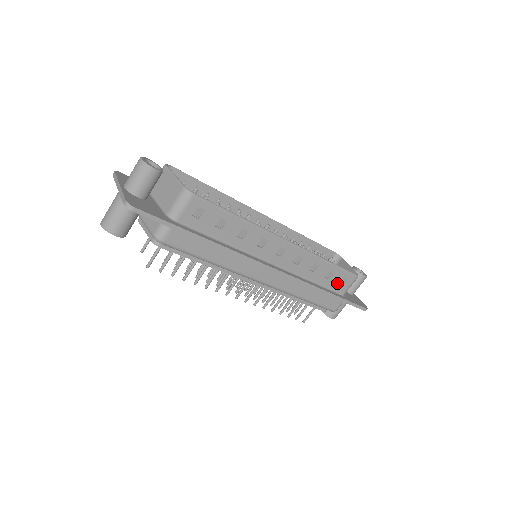
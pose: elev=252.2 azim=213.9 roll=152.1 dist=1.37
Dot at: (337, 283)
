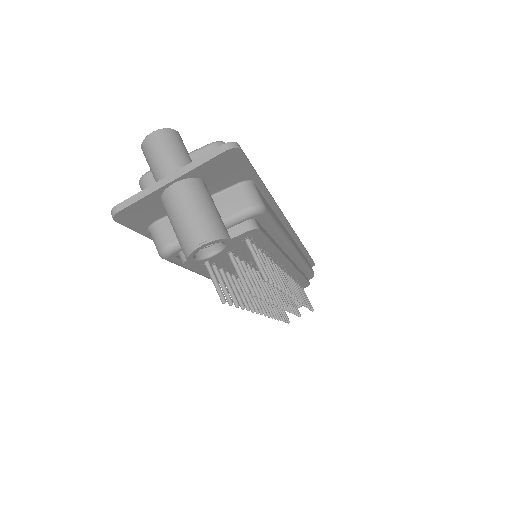
Dot at: occluded
